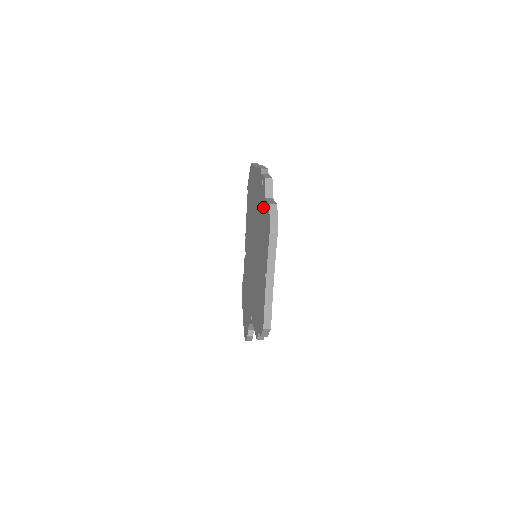
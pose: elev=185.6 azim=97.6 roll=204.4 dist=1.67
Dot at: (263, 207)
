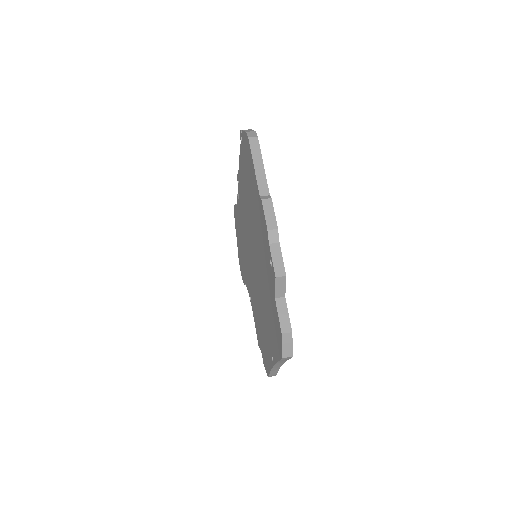
Dot at: (271, 295)
